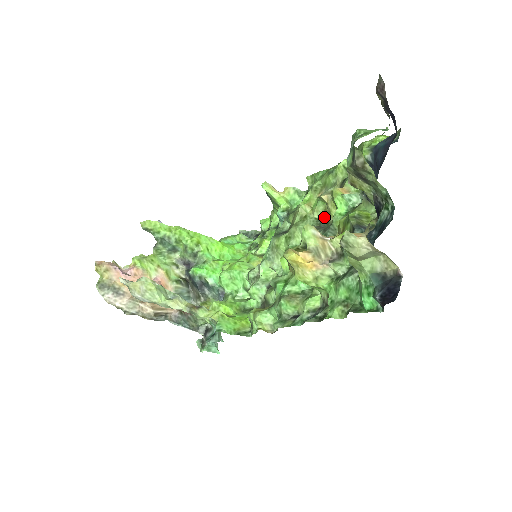
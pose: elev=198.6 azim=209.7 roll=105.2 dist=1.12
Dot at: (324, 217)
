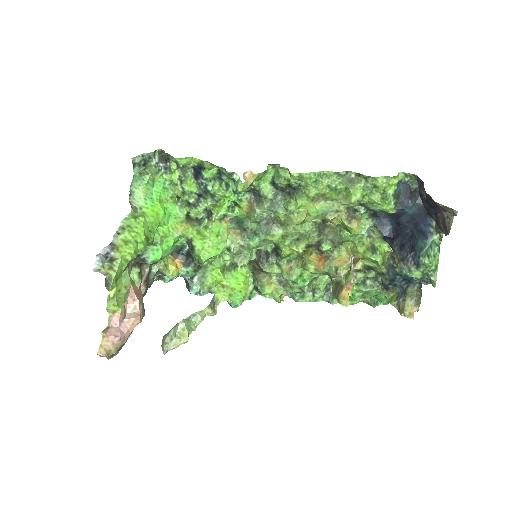
Dot at: (322, 221)
